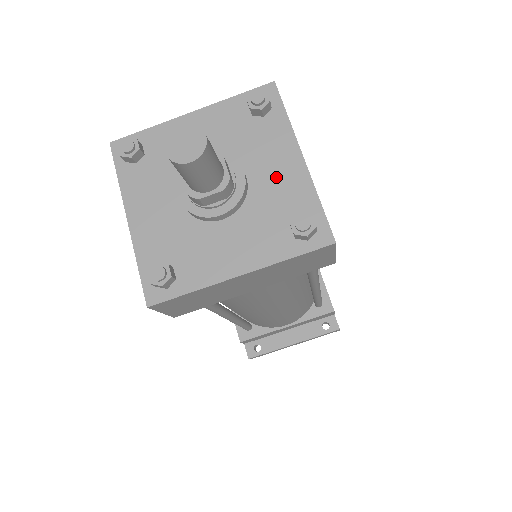
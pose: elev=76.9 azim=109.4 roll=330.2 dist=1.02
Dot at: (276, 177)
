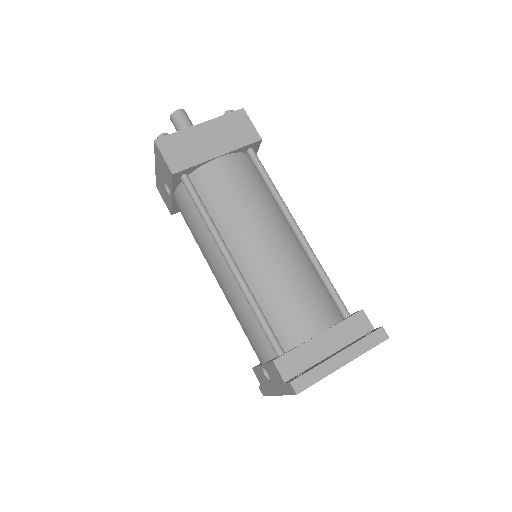
Dot at: occluded
